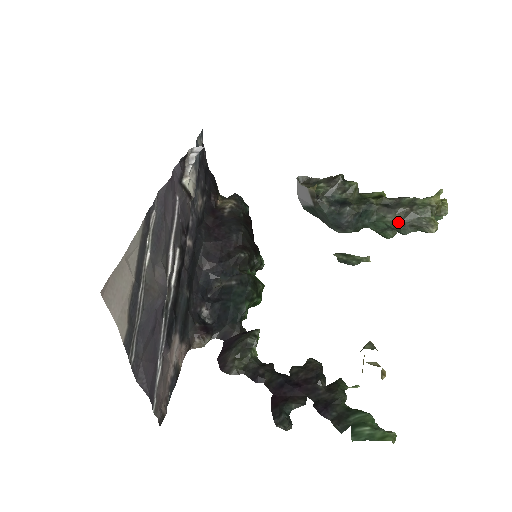
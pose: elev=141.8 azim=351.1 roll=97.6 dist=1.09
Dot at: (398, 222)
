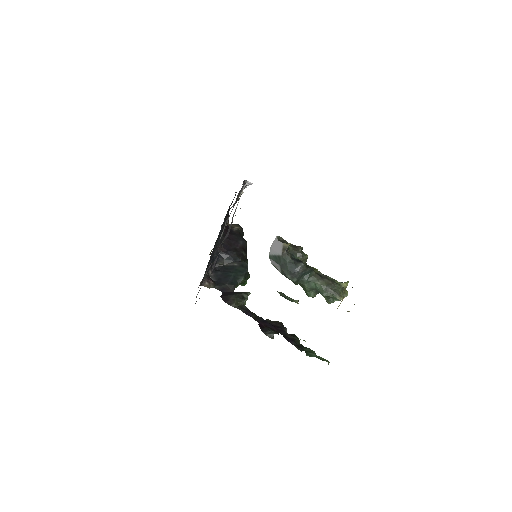
Dot at: (324, 286)
